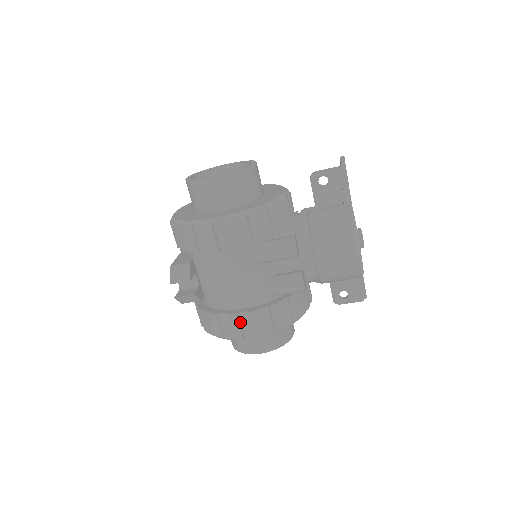
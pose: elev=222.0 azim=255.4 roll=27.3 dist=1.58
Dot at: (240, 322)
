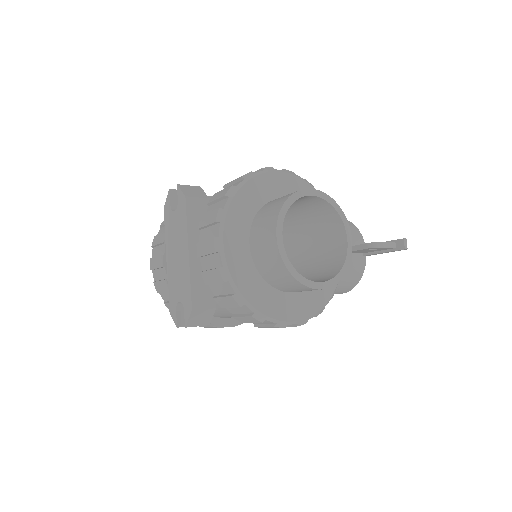
Dot at: occluded
